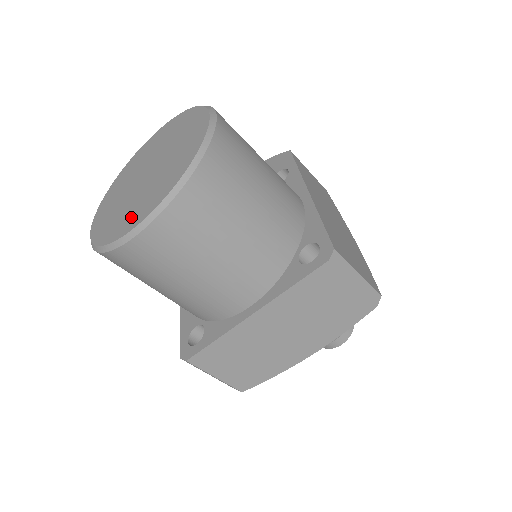
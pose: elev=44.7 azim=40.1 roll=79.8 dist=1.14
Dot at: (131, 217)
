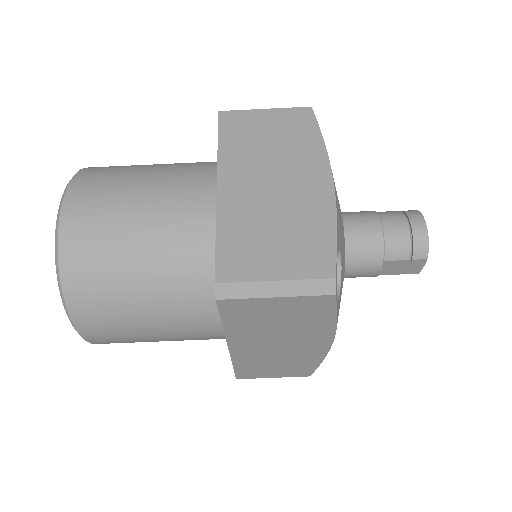
Dot at: occluded
